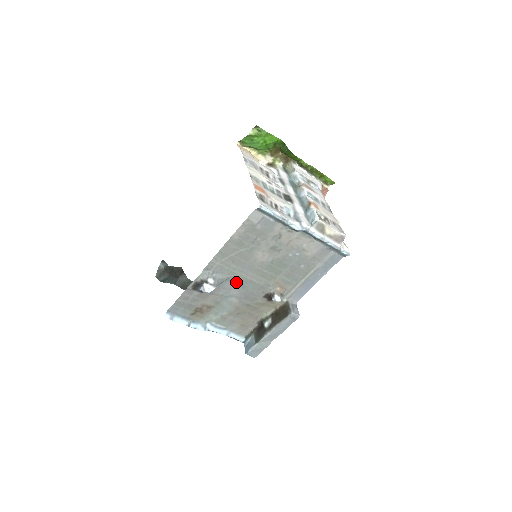
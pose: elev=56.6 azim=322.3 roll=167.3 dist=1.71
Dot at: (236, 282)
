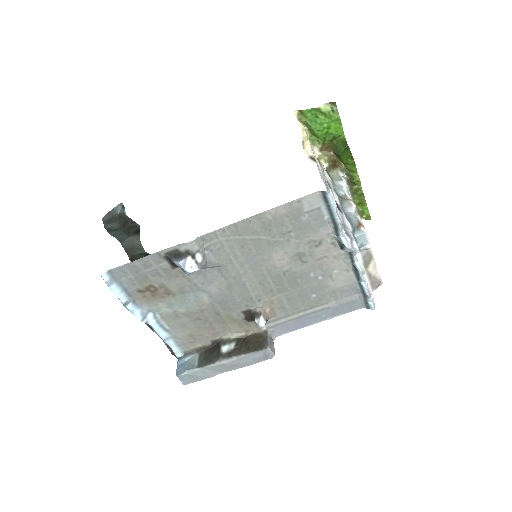
Dot at: (225, 276)
